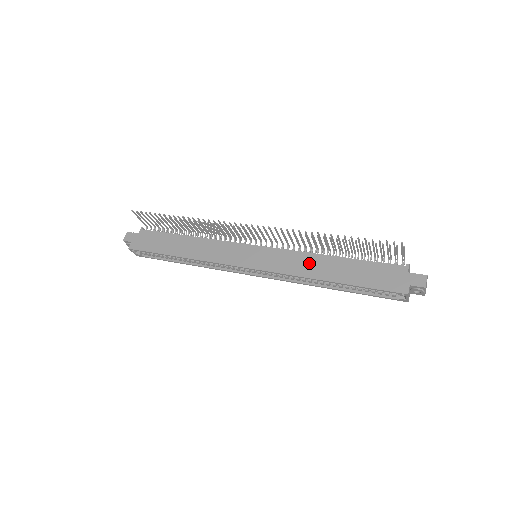
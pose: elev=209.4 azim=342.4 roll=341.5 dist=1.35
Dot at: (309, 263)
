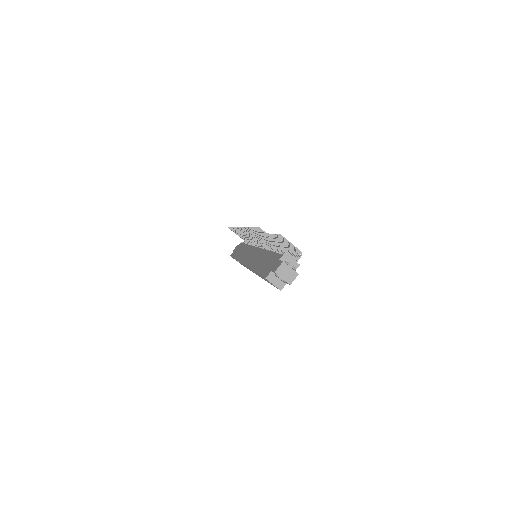
Dot at: (258, 257)
